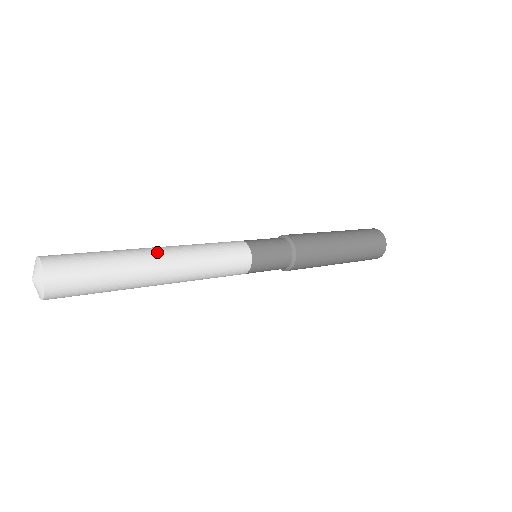
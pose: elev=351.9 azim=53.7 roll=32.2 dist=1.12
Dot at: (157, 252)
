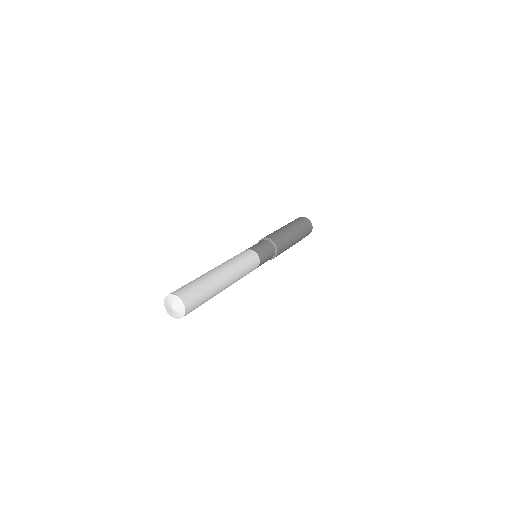
Dot at: (216, 270)
